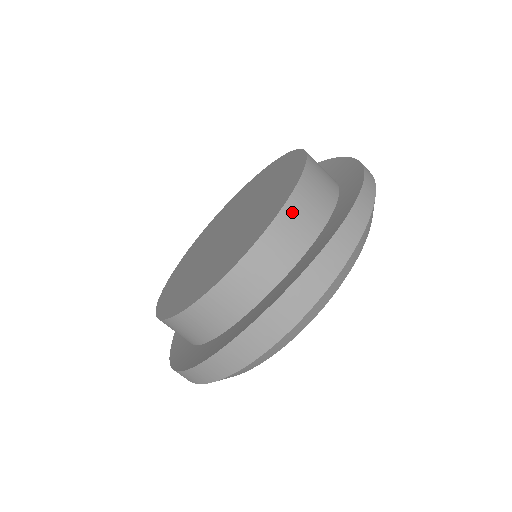
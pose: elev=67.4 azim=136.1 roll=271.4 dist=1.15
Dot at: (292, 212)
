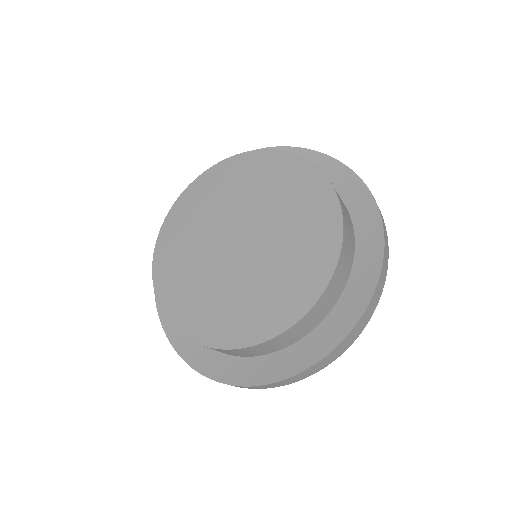
Dot at: (345, 245)
